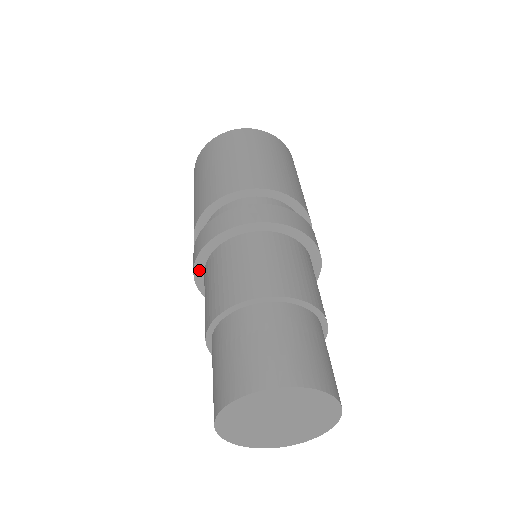
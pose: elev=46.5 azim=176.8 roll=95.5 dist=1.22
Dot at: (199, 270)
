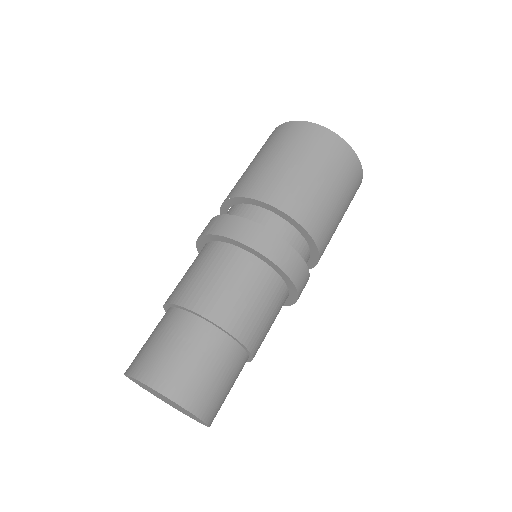
Dot at: occluded
